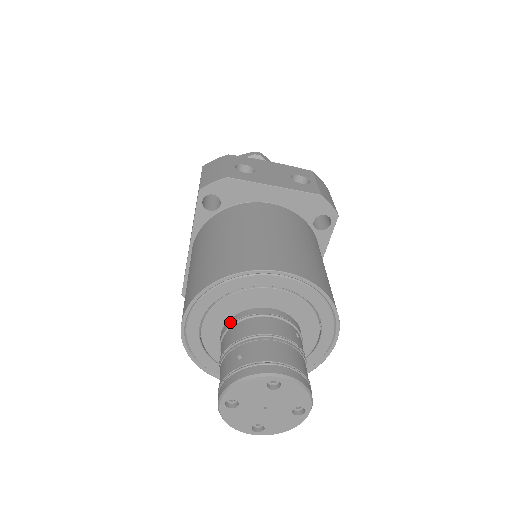
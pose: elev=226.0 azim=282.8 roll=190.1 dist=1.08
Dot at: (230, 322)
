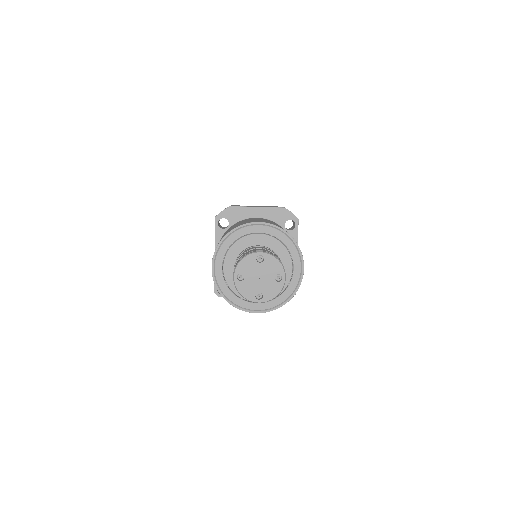
Dot at: (238, 257)
